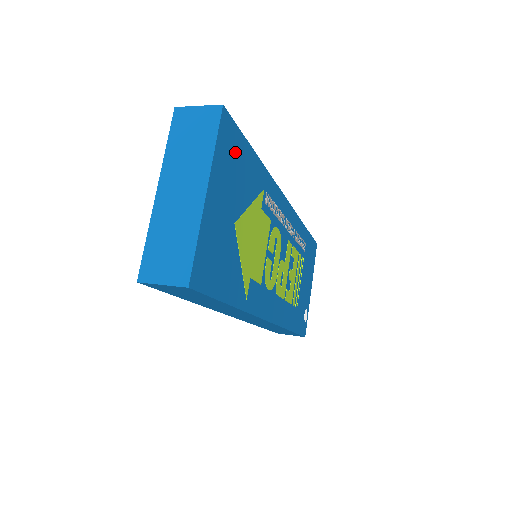
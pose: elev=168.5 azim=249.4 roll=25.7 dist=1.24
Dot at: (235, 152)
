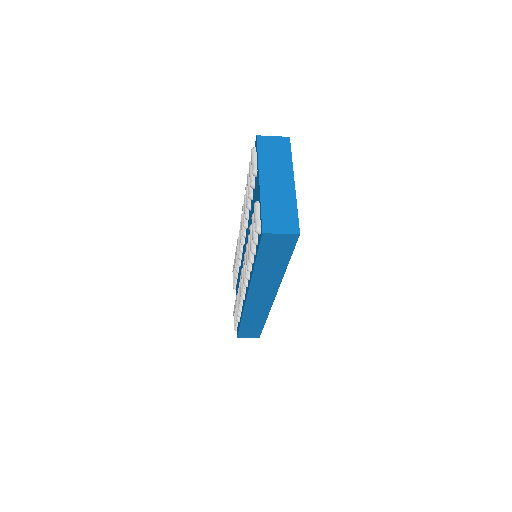
Dot at: occluded
